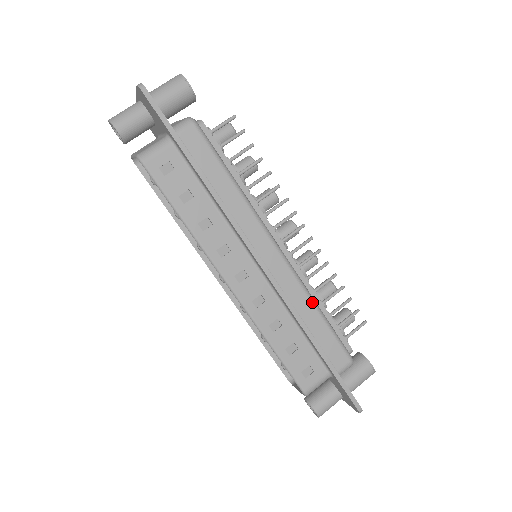
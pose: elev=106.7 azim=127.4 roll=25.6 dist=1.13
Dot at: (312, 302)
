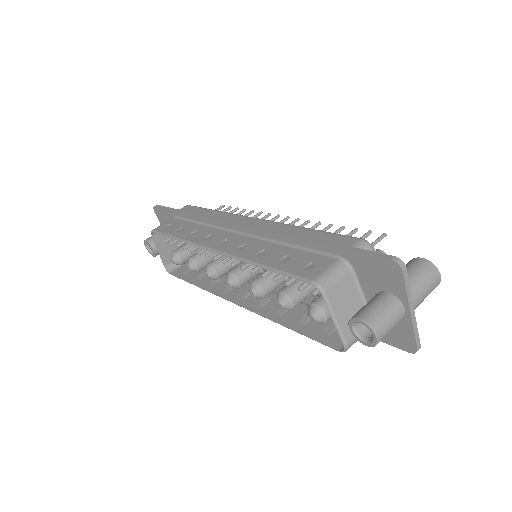
Dot at: (296, 226)
